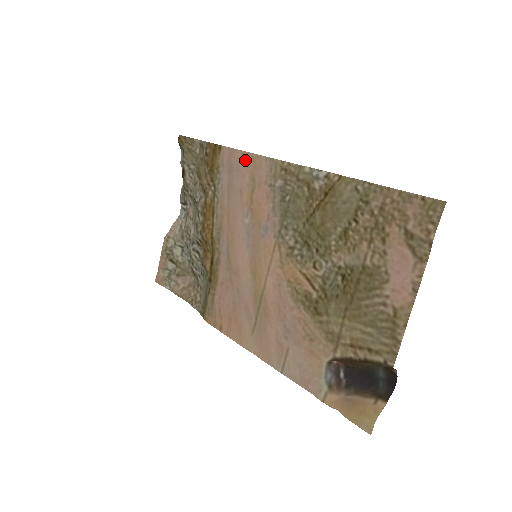
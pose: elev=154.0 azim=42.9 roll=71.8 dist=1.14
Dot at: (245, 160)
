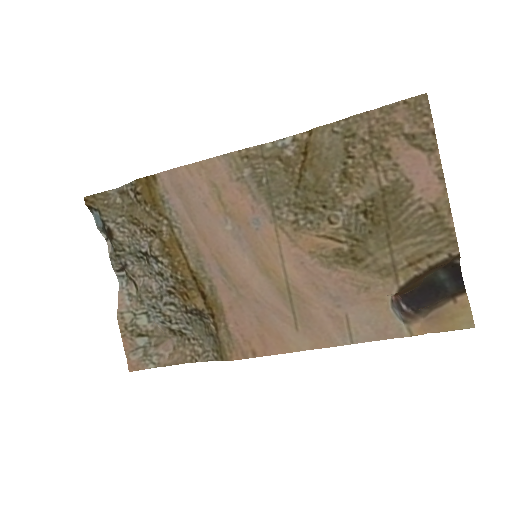
Dot at: (194, 172)
